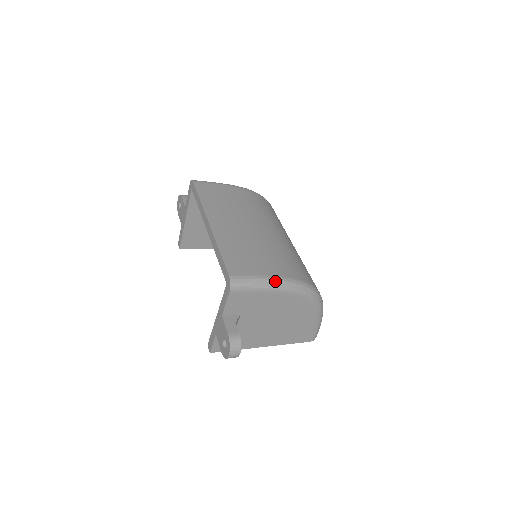
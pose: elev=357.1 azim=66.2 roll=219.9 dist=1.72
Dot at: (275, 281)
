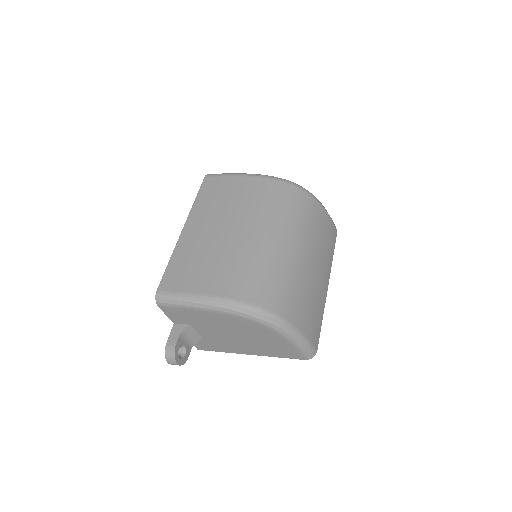
Dot at: (200, 300)
